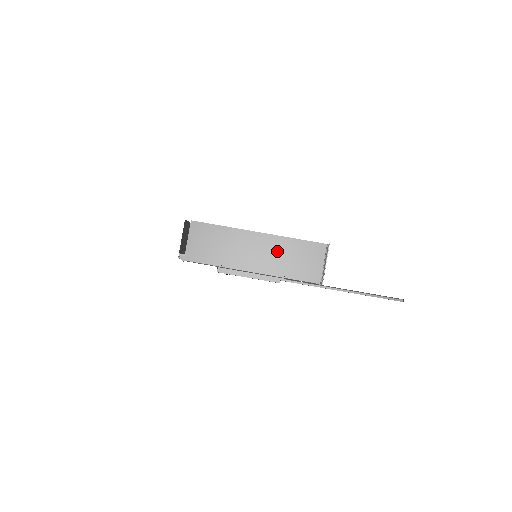
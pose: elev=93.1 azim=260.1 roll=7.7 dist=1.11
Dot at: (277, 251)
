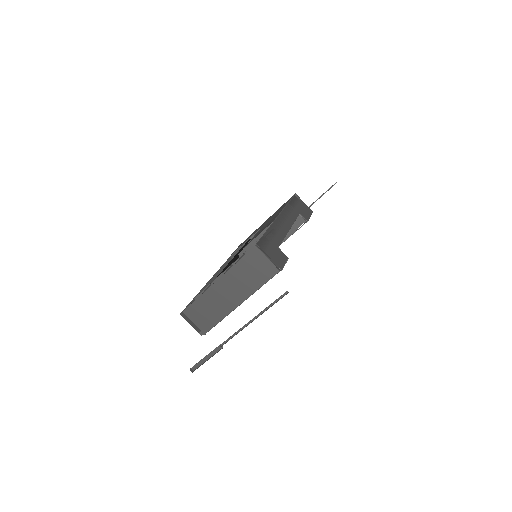
Dot at: (237, 280)
